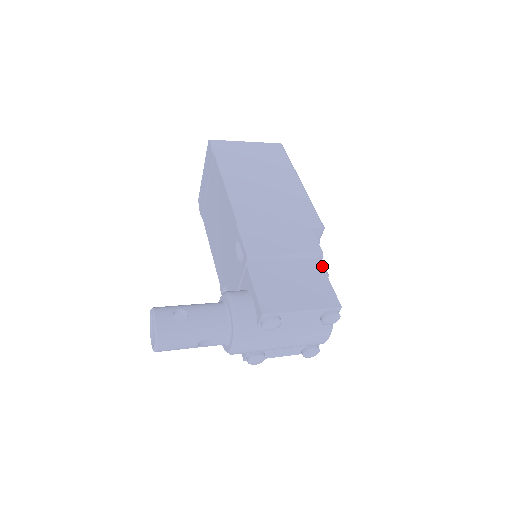
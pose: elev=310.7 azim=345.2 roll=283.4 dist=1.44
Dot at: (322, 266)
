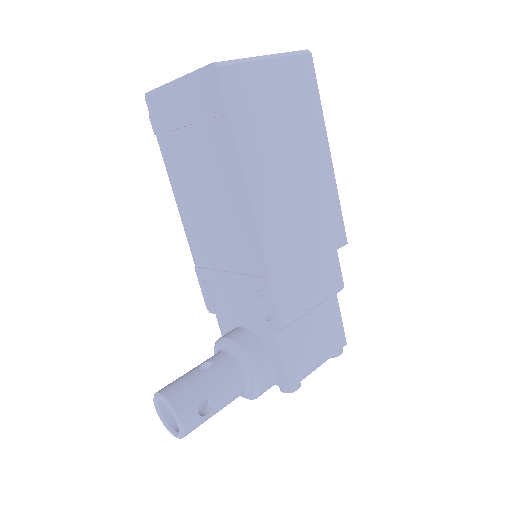
Dot at: (336, 295)
